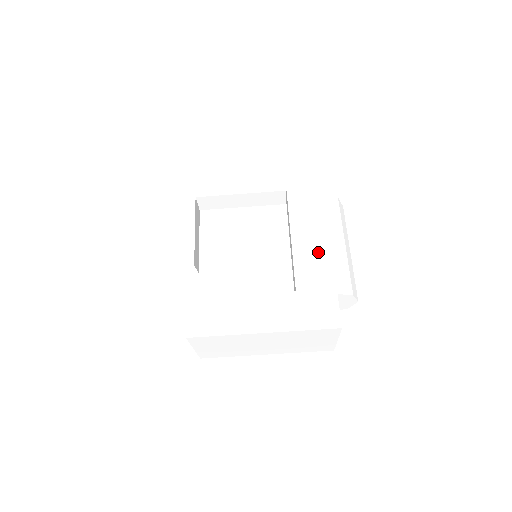
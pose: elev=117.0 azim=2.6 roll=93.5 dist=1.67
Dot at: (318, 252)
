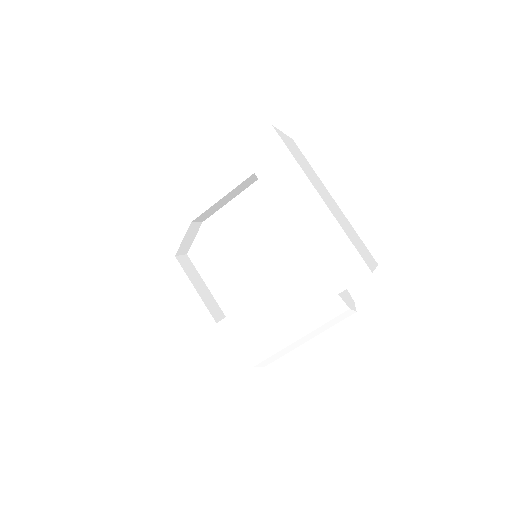
Dot at: (262, 325)
